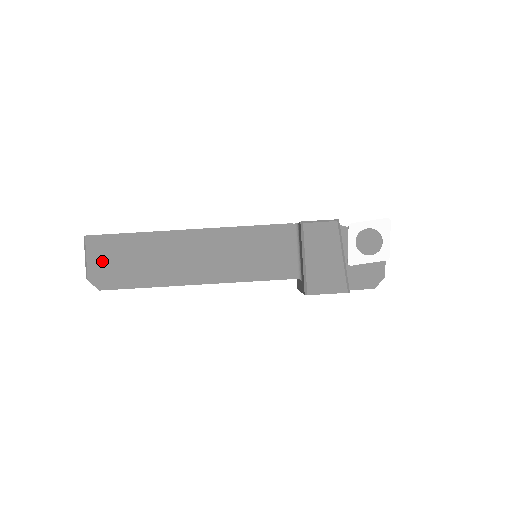
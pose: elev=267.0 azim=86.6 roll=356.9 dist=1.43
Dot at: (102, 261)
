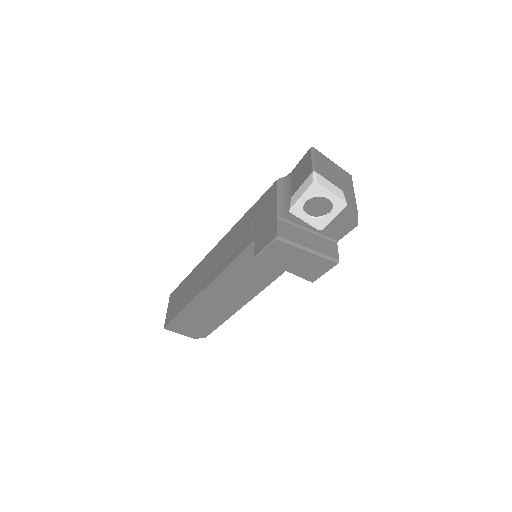
Dot at: (187, 330)
